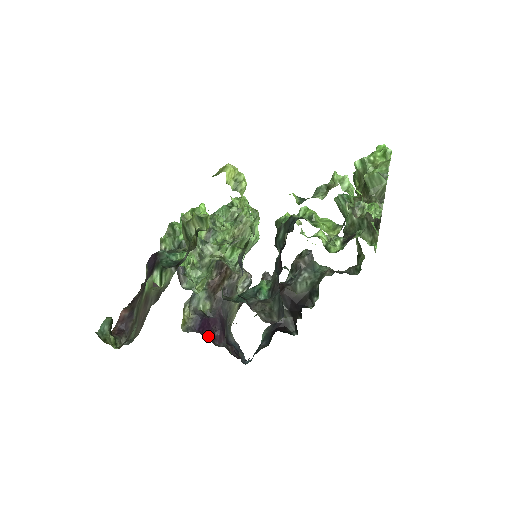
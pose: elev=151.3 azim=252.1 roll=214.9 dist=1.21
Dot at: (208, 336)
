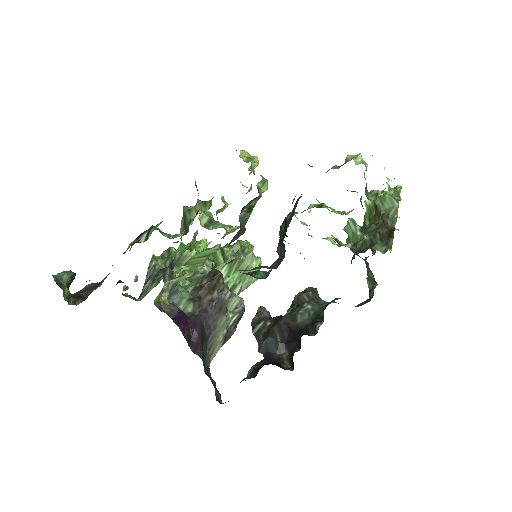
Dot at: (182, 333)
